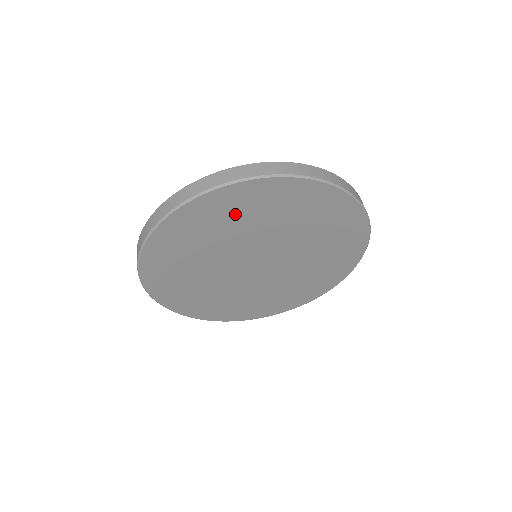
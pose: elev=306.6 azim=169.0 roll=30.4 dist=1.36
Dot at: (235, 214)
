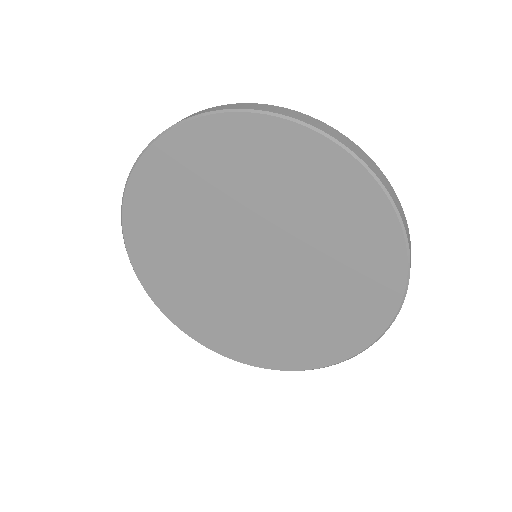
Dot at: (304, 183)
